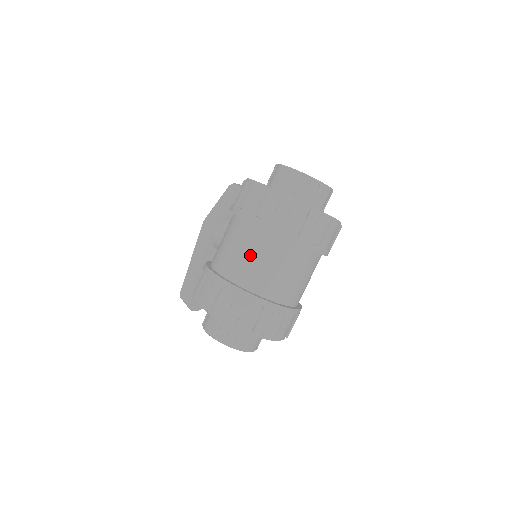
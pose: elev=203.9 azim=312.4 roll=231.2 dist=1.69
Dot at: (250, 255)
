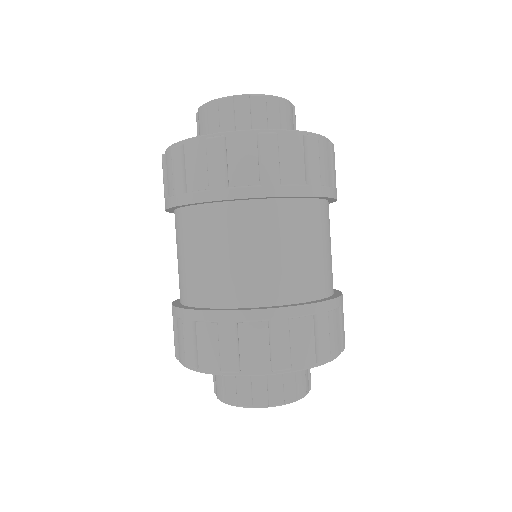
Dot at: (182, 254)
